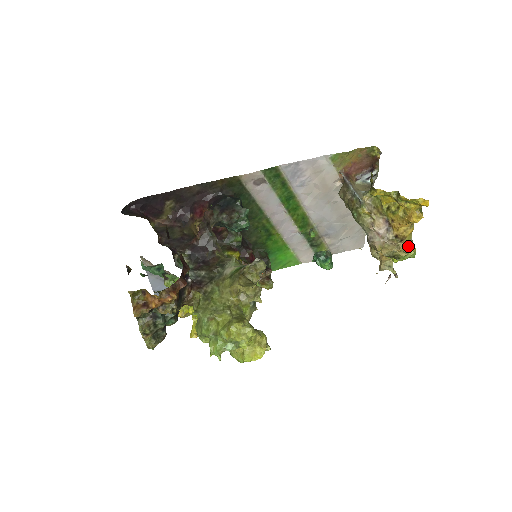
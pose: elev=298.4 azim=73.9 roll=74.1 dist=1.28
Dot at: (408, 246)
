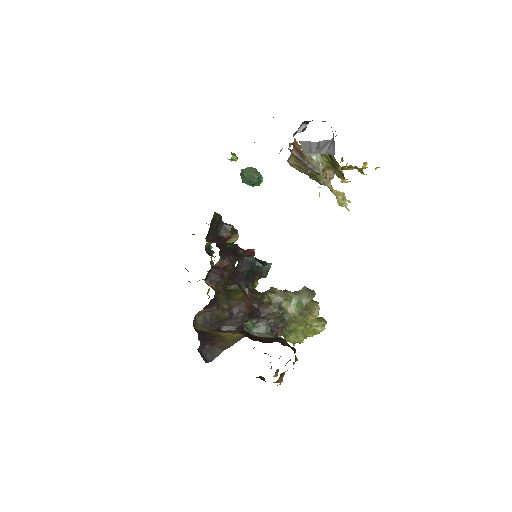
Dot at: occluded
